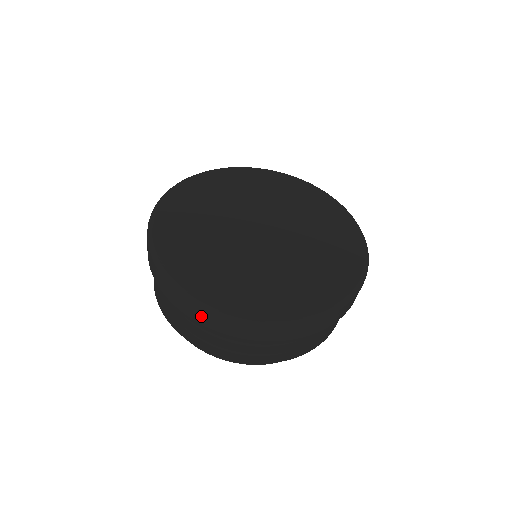
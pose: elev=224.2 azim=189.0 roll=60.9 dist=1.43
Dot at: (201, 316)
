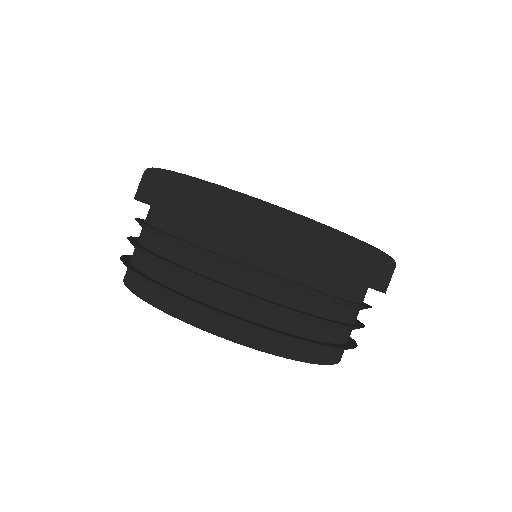
Dot at: (341, 258)
